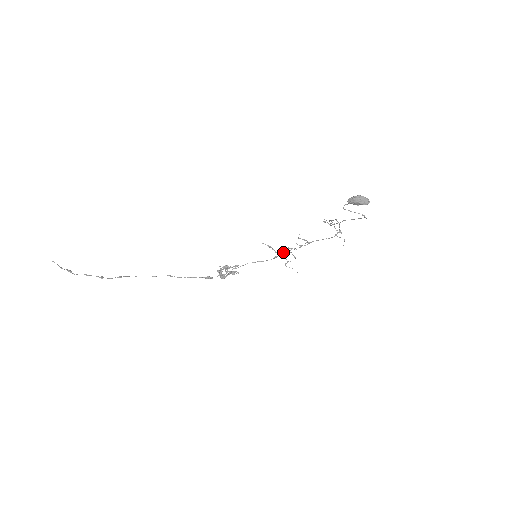
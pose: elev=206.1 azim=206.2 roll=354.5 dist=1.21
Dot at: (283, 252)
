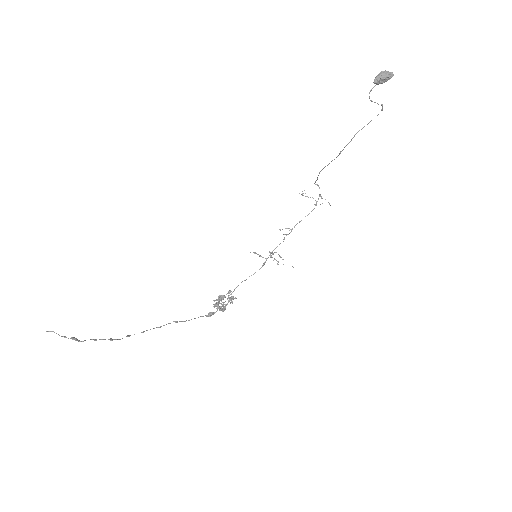
Dot at: (270, 254)
